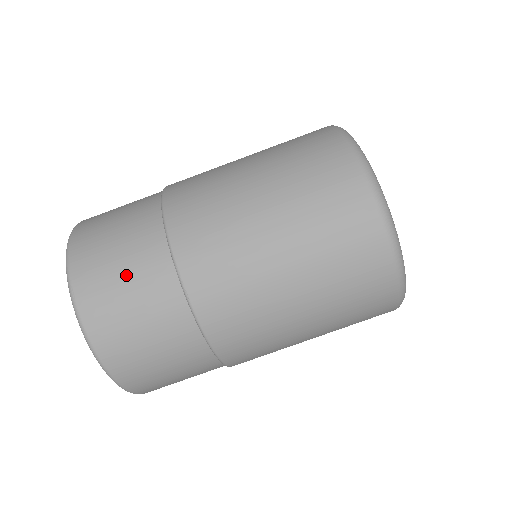
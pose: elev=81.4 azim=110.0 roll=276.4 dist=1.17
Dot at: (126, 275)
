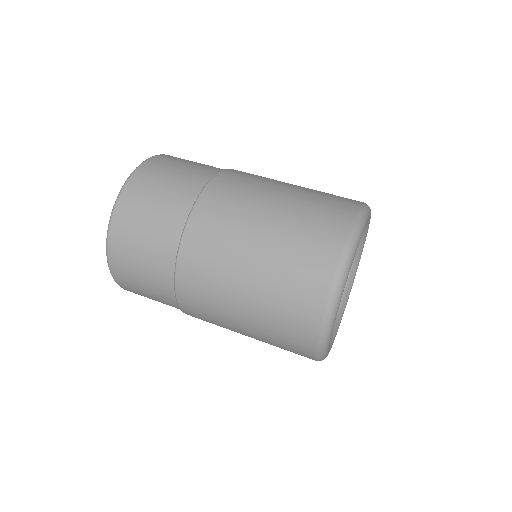
Dot at: (174, 176)
